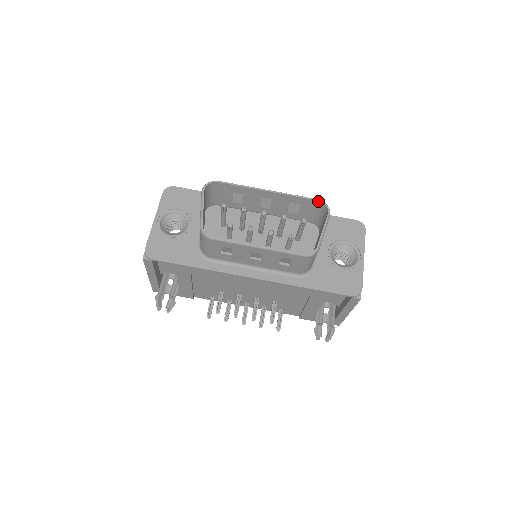
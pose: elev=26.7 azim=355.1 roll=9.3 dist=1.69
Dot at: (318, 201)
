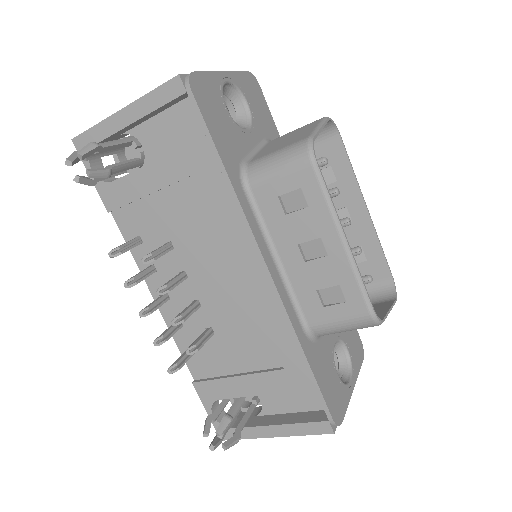
Dot at: (391, 277)
